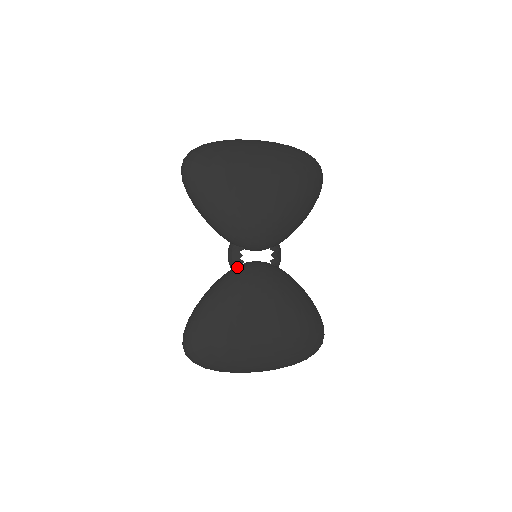
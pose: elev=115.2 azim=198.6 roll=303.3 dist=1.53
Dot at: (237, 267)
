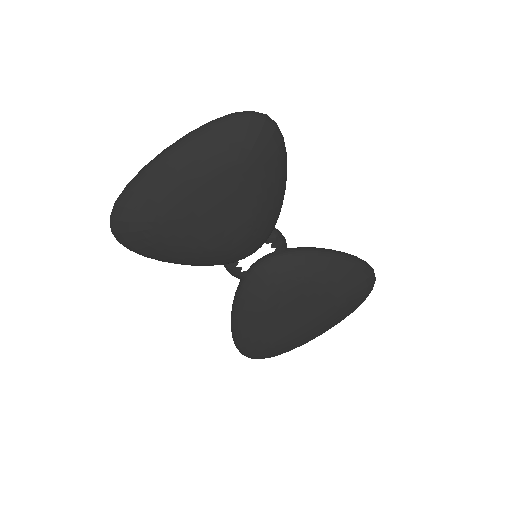
Dot at: (244, 279)
